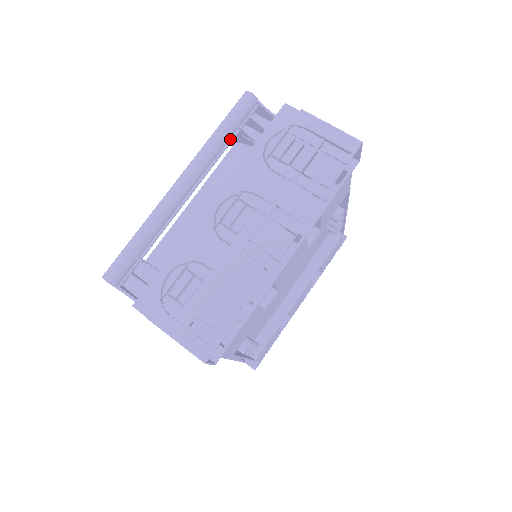
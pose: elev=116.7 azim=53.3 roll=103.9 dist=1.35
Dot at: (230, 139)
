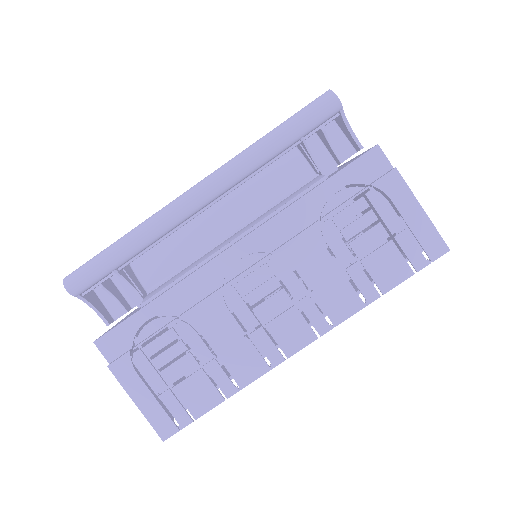
Dot at: (284, 151)
